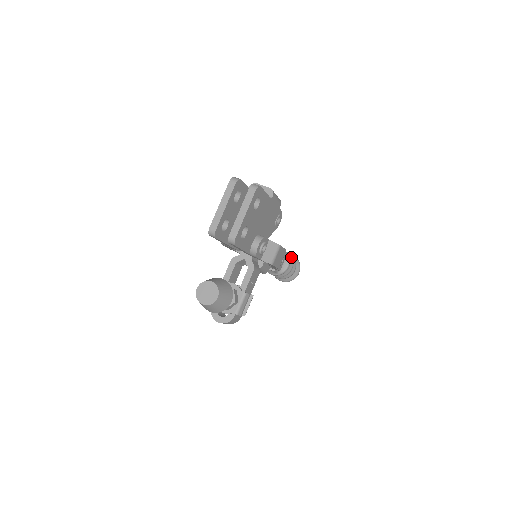
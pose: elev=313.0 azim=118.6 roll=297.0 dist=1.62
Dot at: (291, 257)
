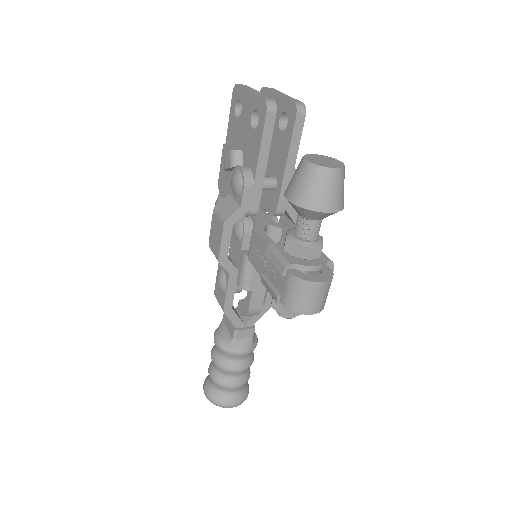
Dot at: occluded
